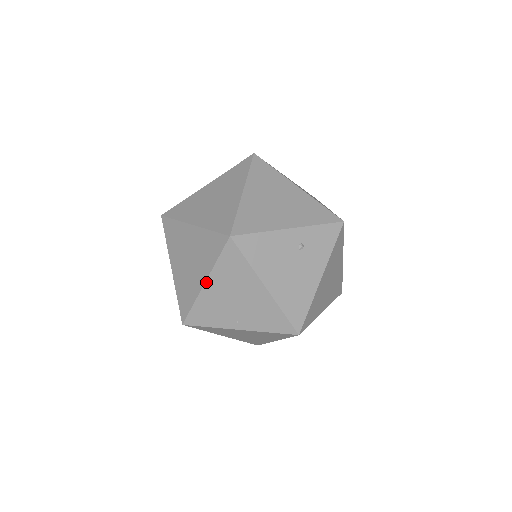
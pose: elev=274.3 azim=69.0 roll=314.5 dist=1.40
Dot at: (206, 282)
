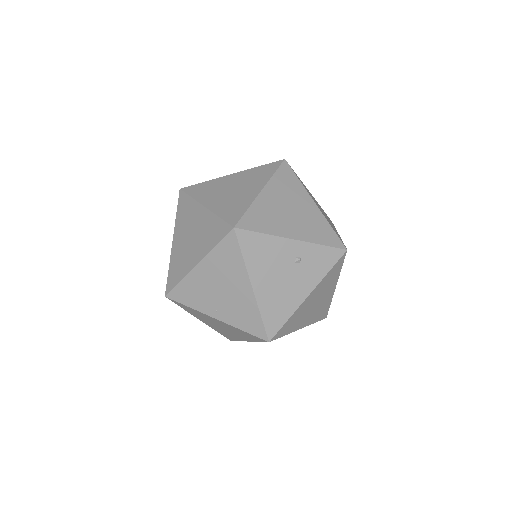
Dot at: (199, 263)
